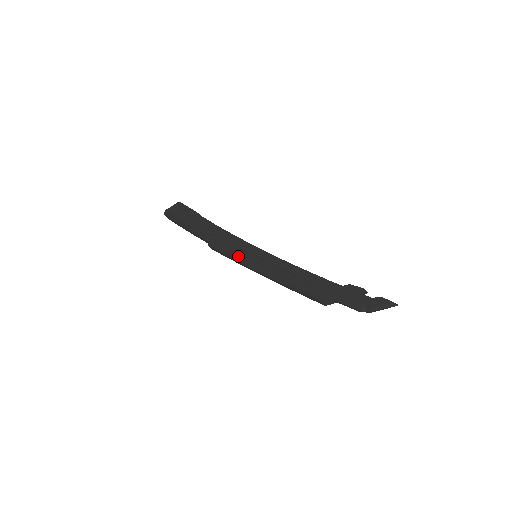
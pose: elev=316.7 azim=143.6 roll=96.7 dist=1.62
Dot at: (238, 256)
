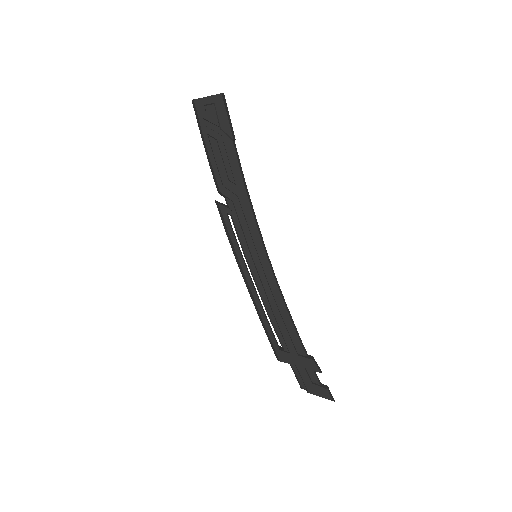
Dot at: (235, 250)
